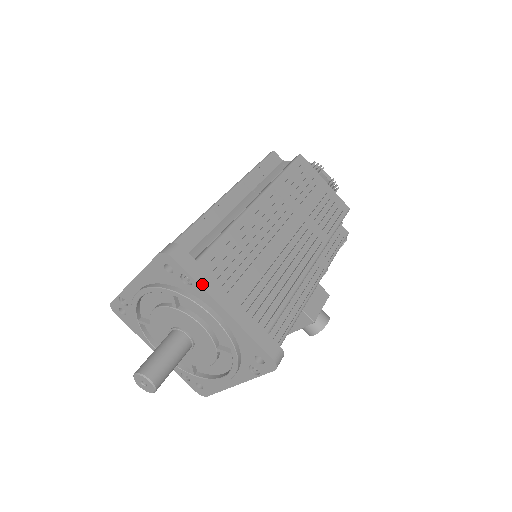
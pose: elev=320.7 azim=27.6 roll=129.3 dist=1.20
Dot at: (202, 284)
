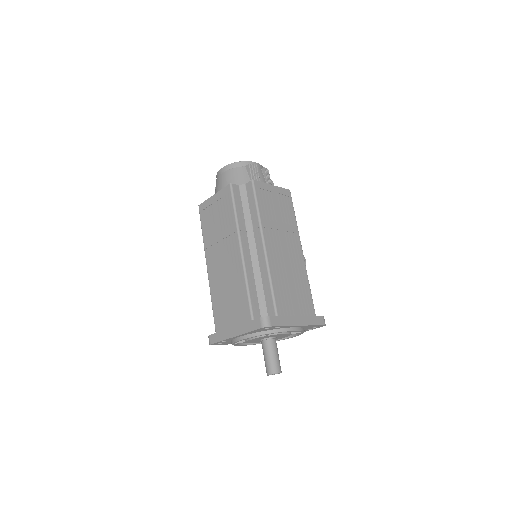
Dot at: (287, 324)
